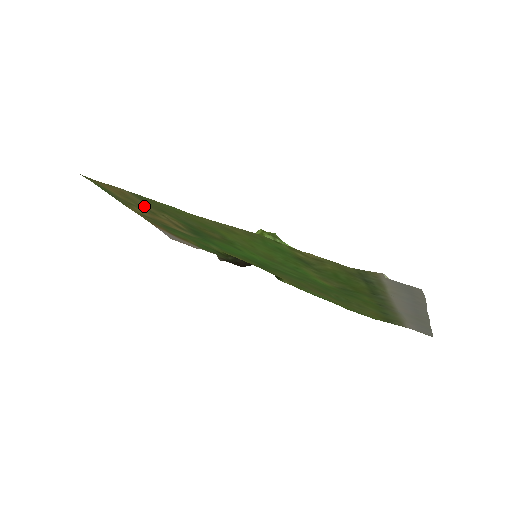
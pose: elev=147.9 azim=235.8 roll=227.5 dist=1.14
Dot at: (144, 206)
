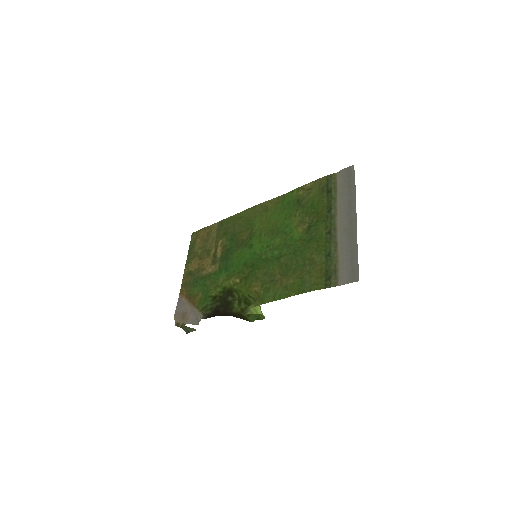
Dot at: (209, 245)
